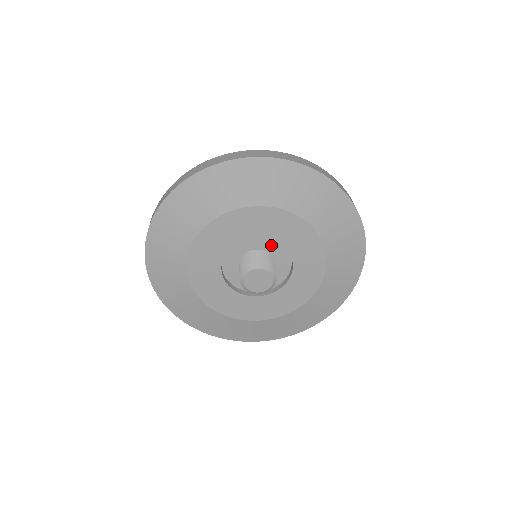
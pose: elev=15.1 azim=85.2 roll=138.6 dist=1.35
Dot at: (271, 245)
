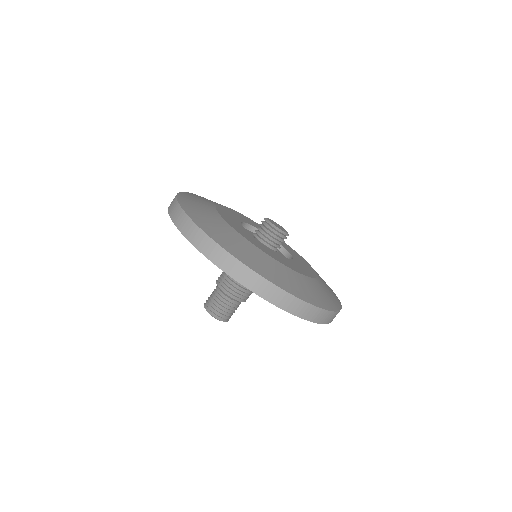
Dot at: occluded
